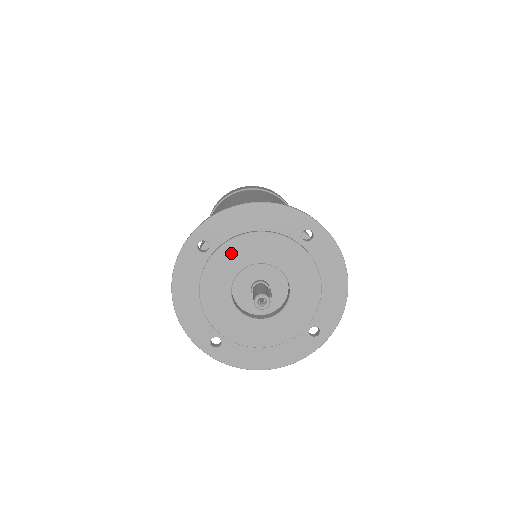
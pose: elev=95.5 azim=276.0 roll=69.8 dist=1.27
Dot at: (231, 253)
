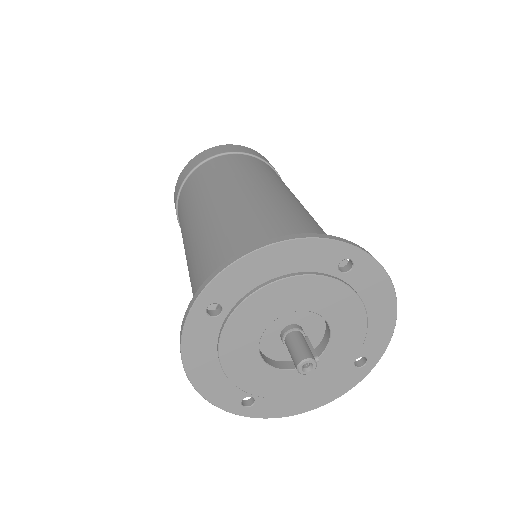
Dot at: (253, 310)
